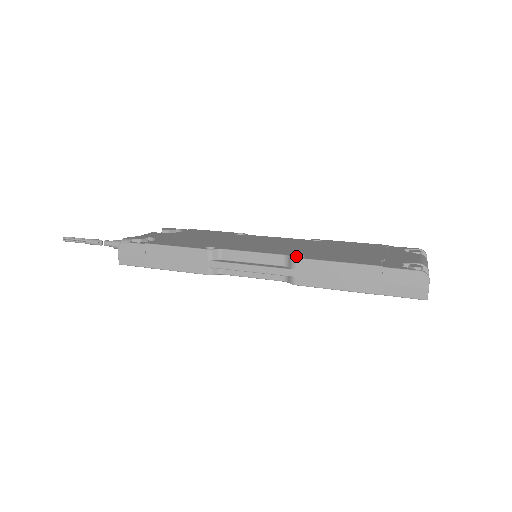
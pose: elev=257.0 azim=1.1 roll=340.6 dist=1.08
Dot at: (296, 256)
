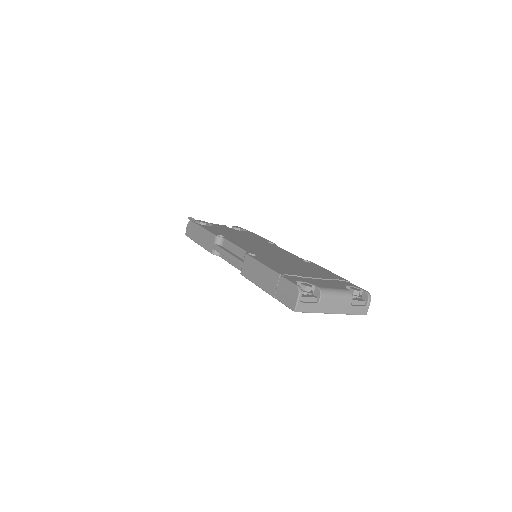
Dot at: (253, 255)
